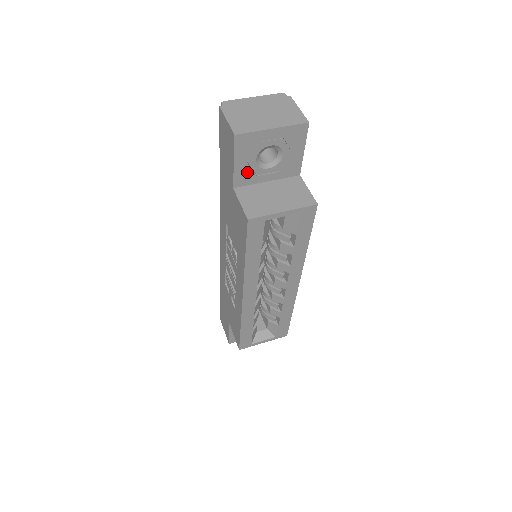
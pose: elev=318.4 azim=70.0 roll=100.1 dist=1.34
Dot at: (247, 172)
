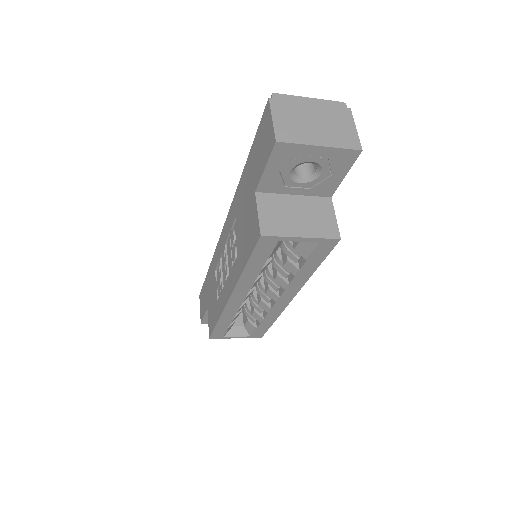
Dot at: (276, 180)
